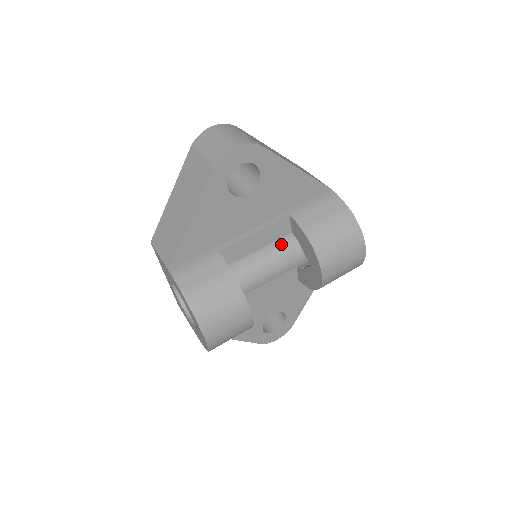
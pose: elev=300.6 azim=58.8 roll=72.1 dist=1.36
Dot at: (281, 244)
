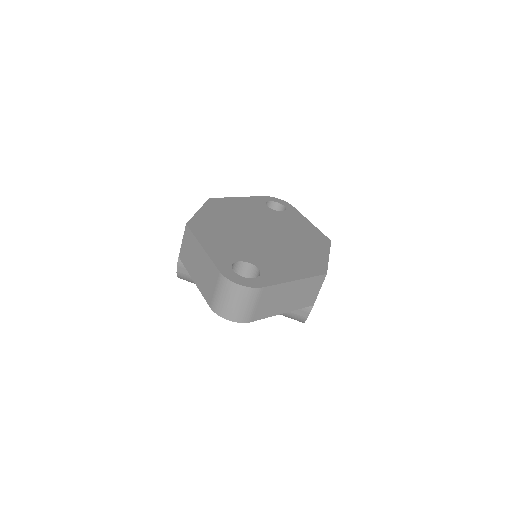
Dot at: occluded
